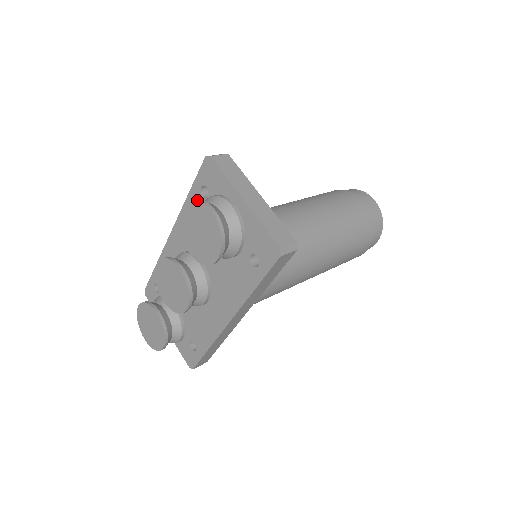
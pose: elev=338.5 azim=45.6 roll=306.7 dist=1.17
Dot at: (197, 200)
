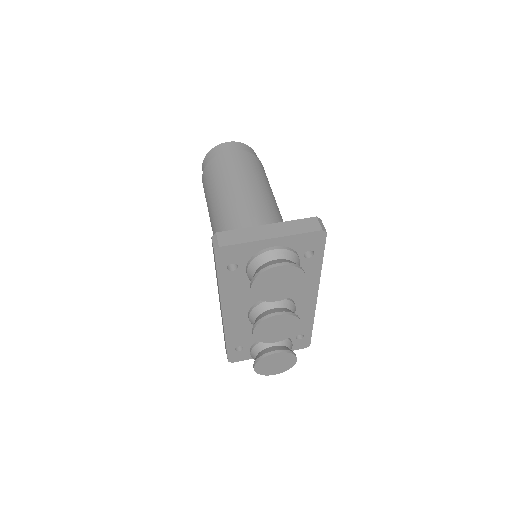
Dot at: (261, 274)
